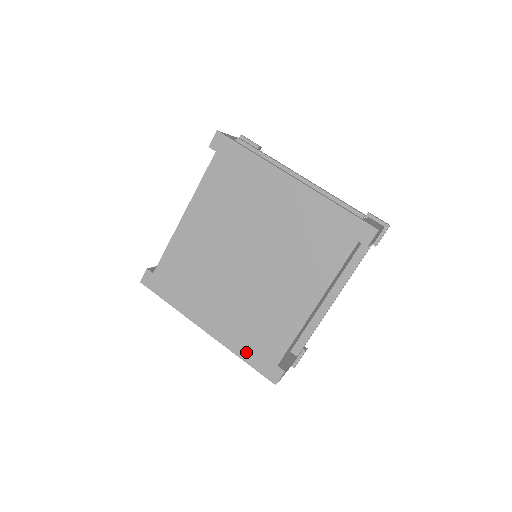
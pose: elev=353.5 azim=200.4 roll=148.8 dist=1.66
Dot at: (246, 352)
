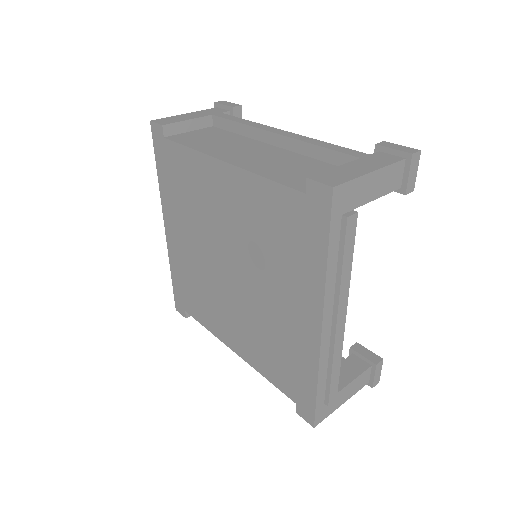
Dot at: (176, 278)
